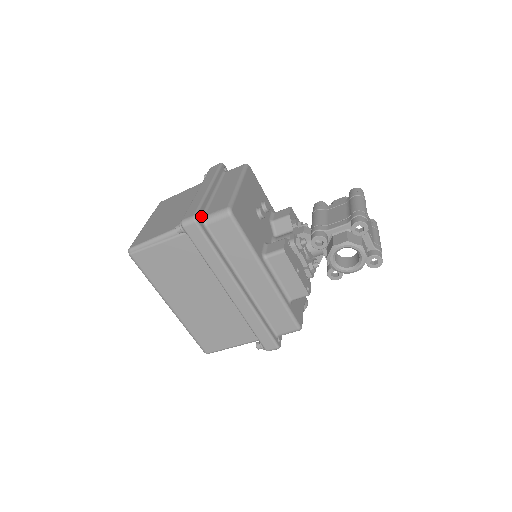
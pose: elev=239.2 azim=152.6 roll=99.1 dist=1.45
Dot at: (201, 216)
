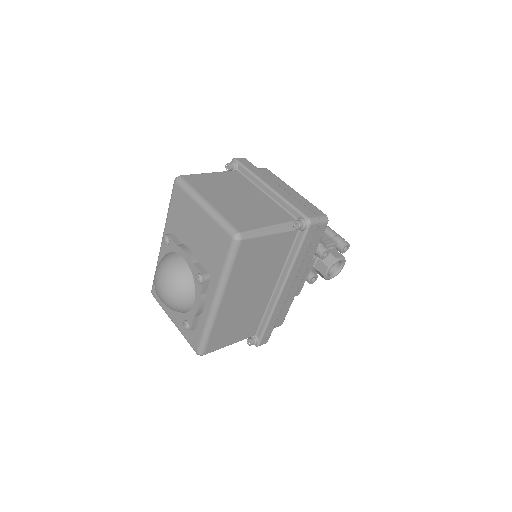
Dot at: occluded
